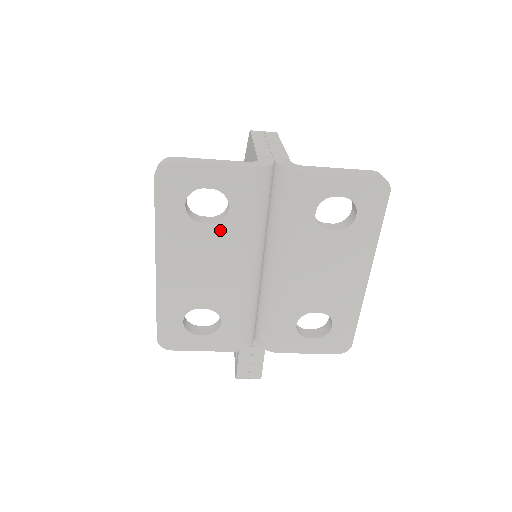
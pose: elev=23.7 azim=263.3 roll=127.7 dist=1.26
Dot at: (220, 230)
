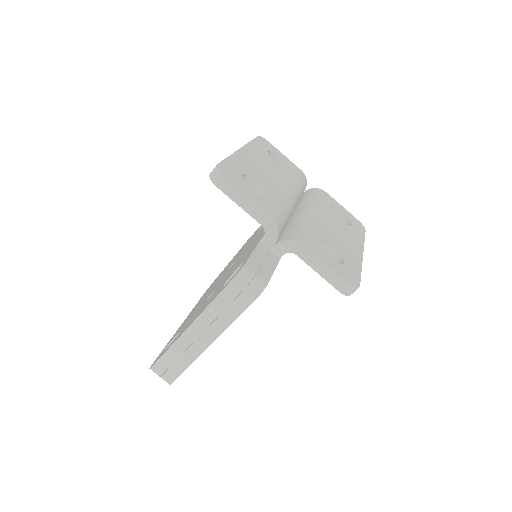
Dot at: (282, 171)
